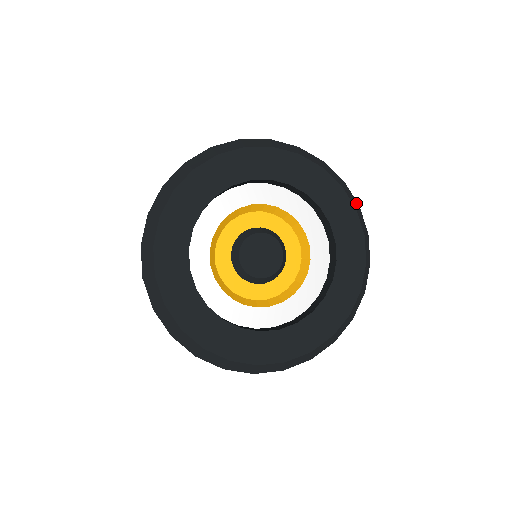
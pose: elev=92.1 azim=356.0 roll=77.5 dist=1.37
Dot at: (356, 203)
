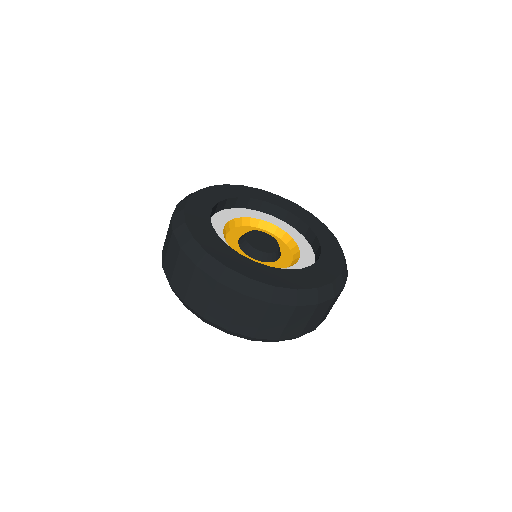
Dot at: occluded
